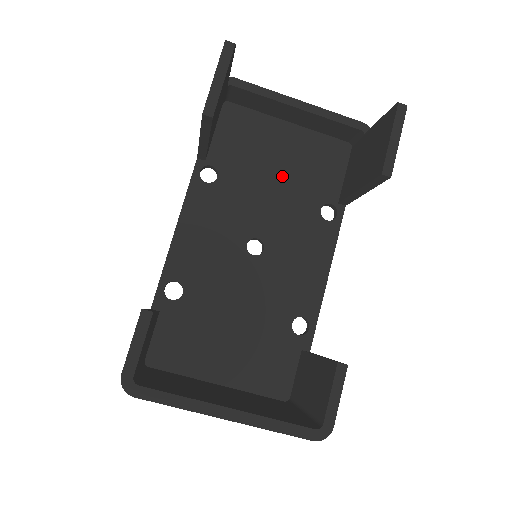
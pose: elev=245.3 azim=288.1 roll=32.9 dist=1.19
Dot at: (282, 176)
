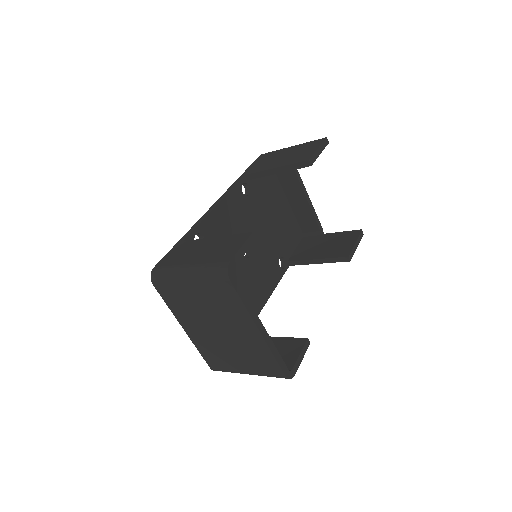
Dot at: (273, 223)
